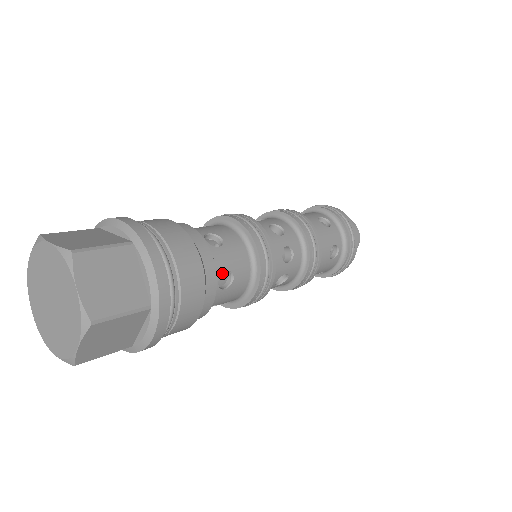
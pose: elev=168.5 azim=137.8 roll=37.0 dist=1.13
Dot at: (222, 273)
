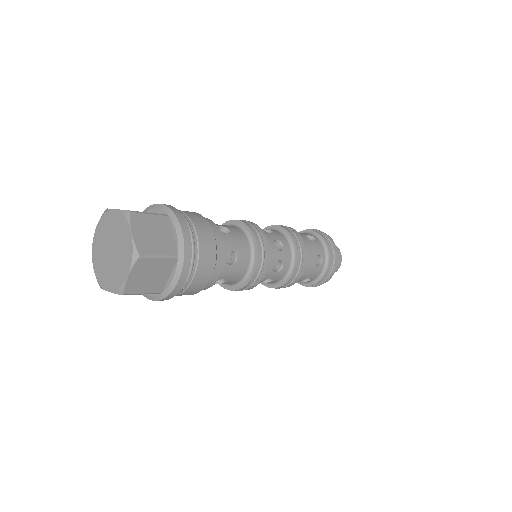
Dot at: occluded
